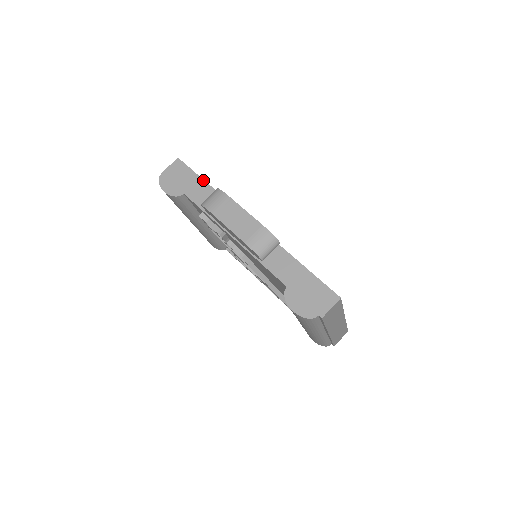
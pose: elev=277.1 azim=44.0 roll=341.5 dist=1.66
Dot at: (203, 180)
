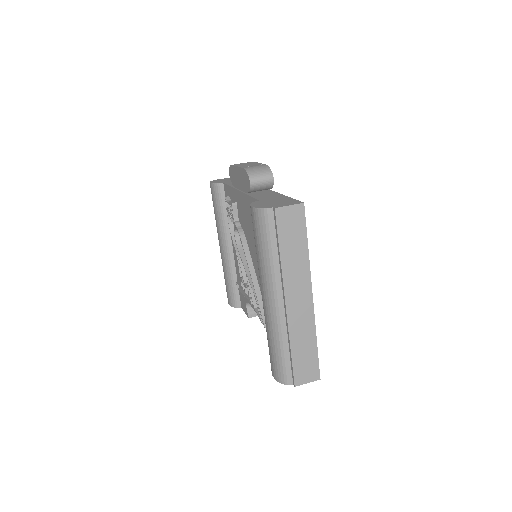
Dot at: occluded
